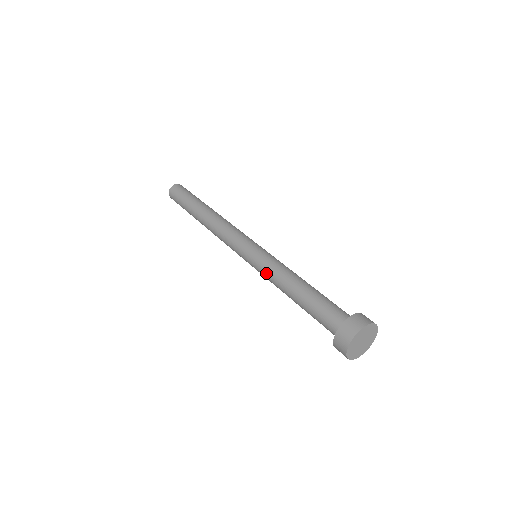
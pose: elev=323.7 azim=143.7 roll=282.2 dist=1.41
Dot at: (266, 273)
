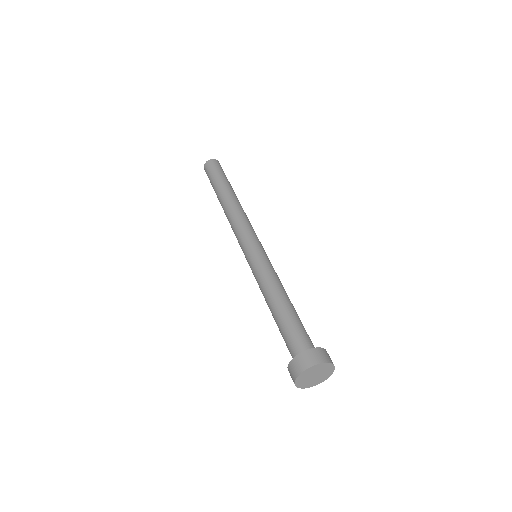
Dot at: (256, 280)
